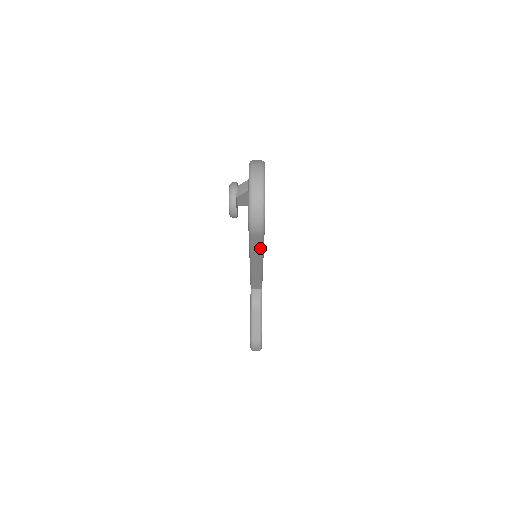
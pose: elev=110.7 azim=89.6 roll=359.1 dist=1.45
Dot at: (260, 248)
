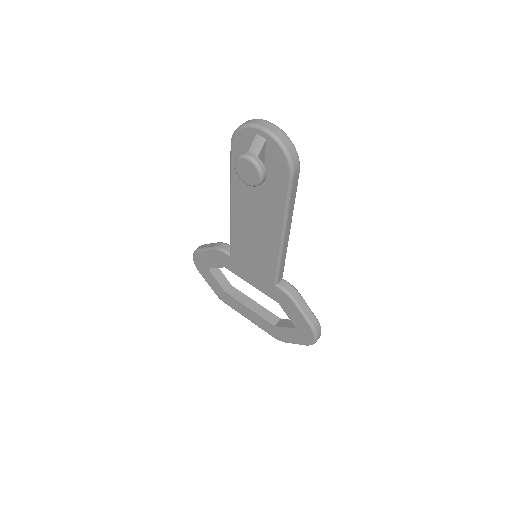
Dot at: (295, 197)
